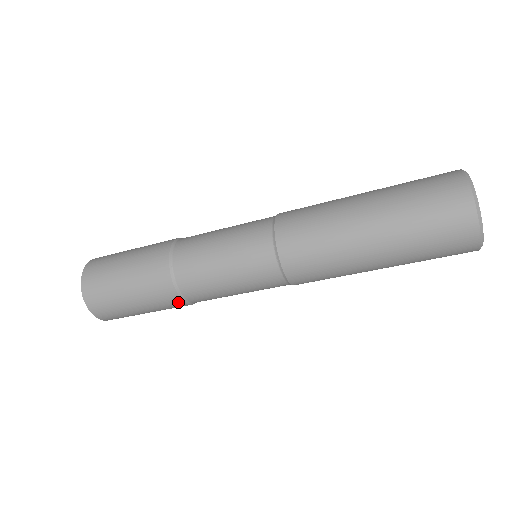
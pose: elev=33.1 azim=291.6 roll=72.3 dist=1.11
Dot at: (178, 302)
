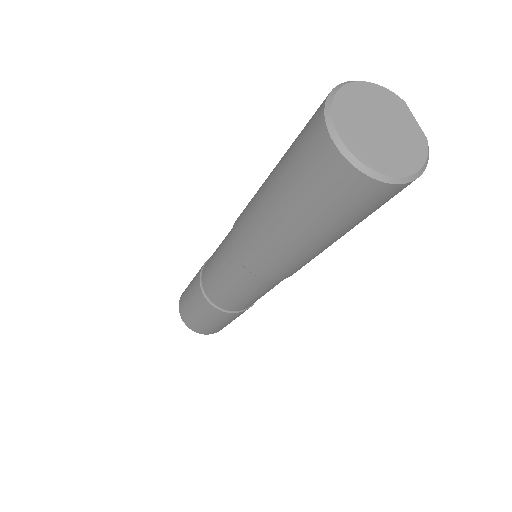
Dot at: (233, 314)
